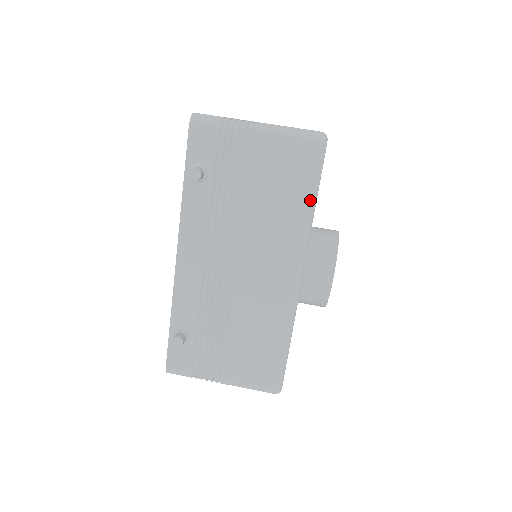
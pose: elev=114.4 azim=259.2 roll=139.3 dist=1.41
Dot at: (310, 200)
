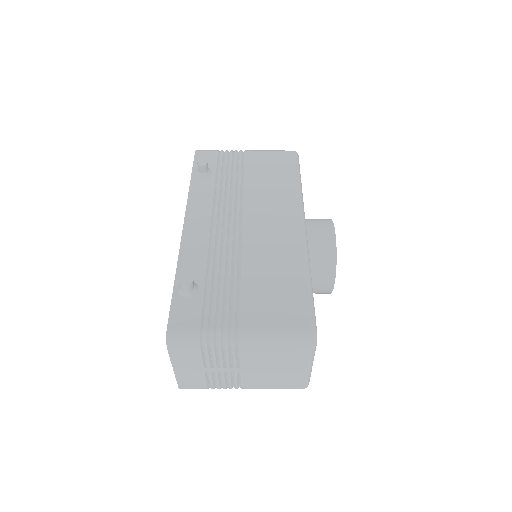
Dot at: (296, 177)
